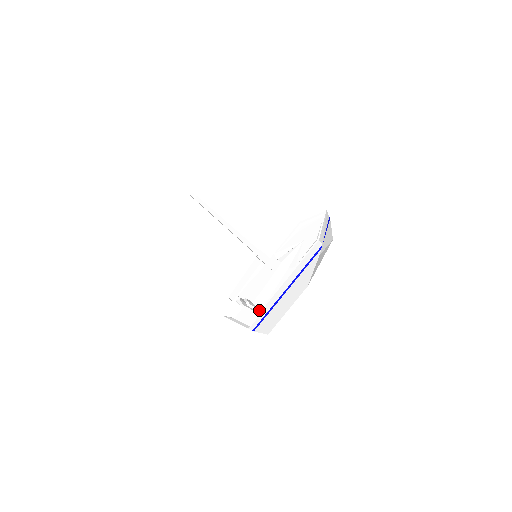
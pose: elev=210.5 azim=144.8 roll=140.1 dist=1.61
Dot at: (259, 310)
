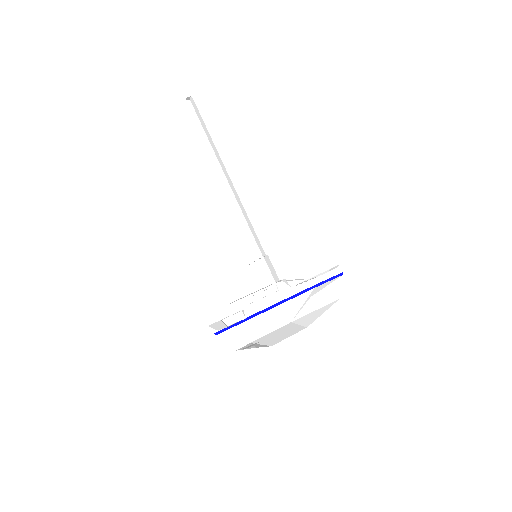
Dot at: occluded
